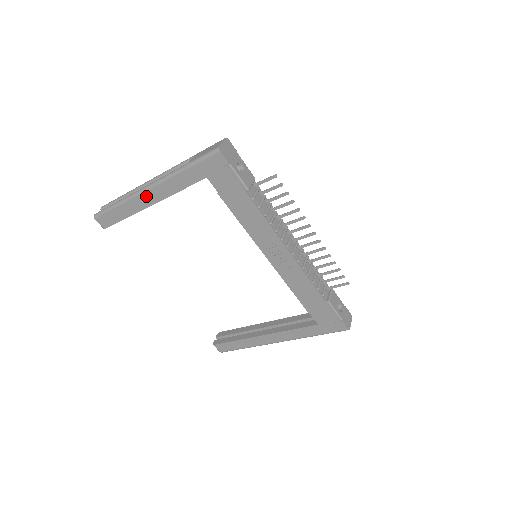
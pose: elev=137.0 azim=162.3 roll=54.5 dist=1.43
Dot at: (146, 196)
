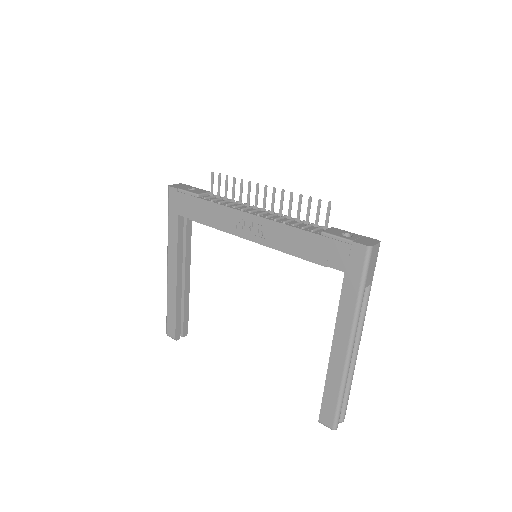
Dot at: (170, 274)
